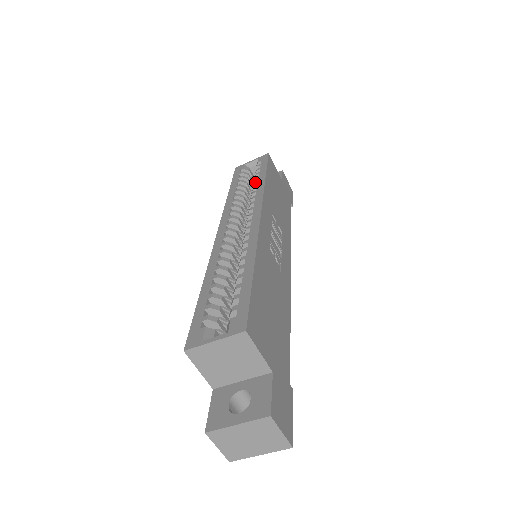
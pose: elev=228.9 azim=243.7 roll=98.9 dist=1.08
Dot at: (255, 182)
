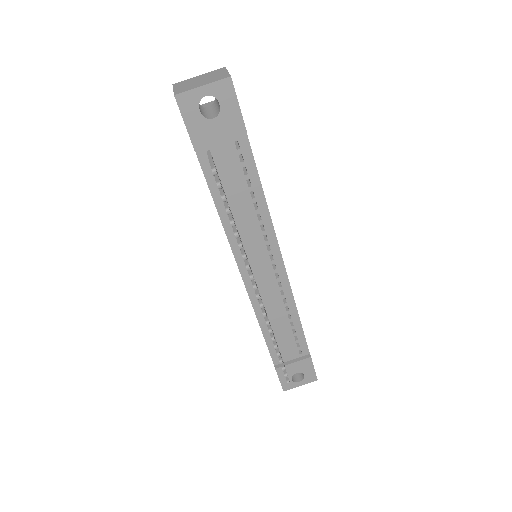
Dot at: occluded
